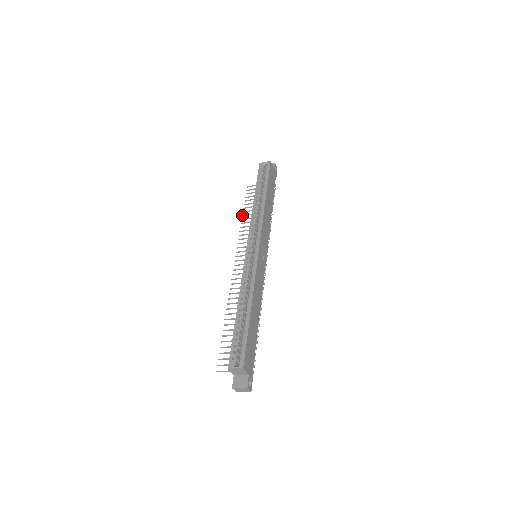
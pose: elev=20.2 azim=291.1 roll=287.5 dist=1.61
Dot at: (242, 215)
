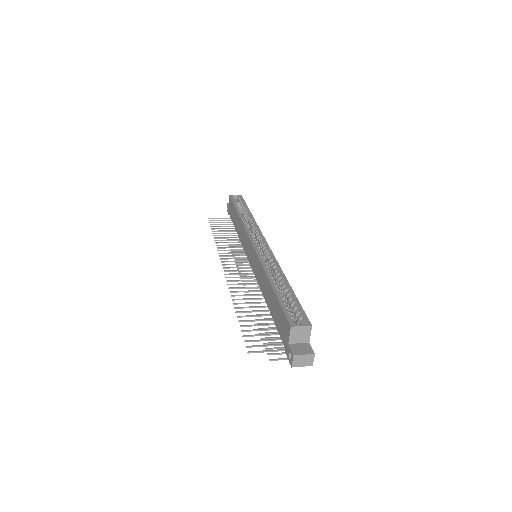
Dot at: (213, 235)
